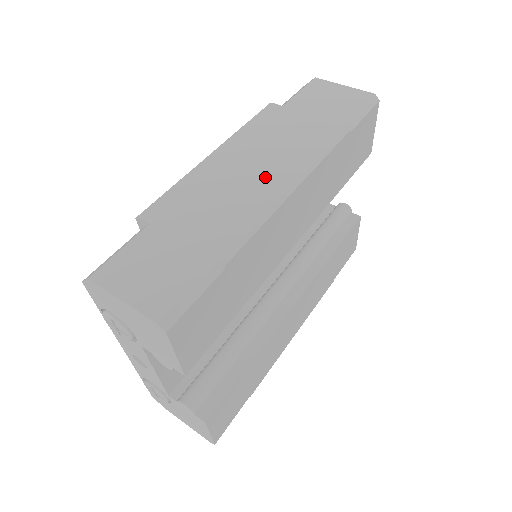
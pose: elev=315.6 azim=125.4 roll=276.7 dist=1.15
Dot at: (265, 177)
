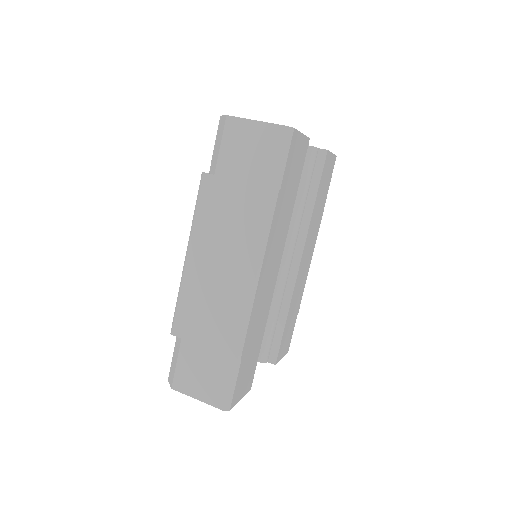
Dot at: (234, 274)
